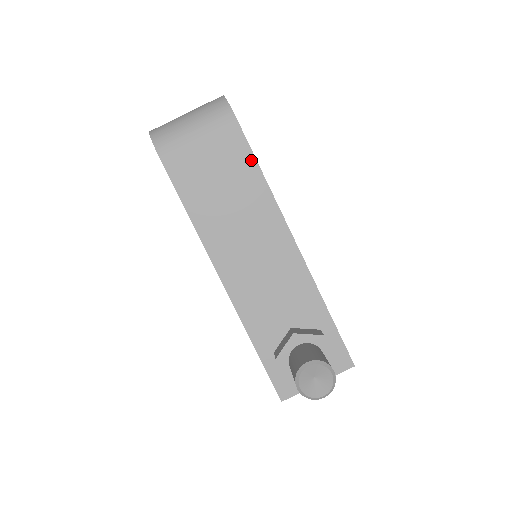
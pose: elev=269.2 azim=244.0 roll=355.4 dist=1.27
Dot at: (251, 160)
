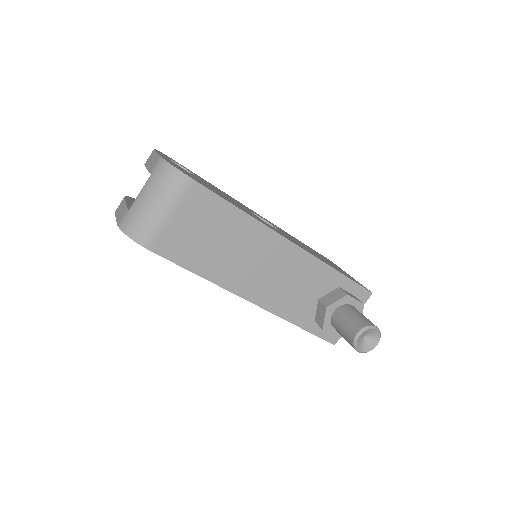
Dot at: (225, 205)
